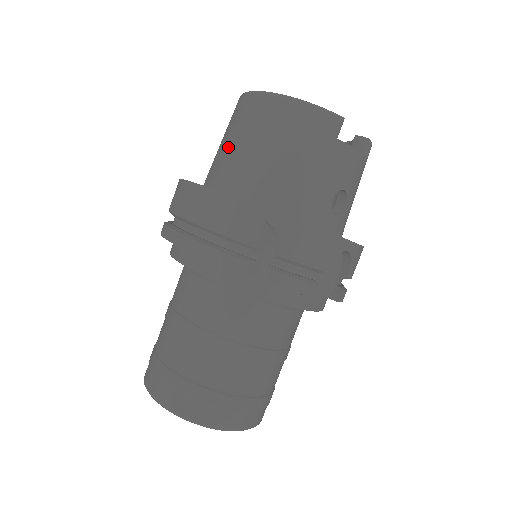
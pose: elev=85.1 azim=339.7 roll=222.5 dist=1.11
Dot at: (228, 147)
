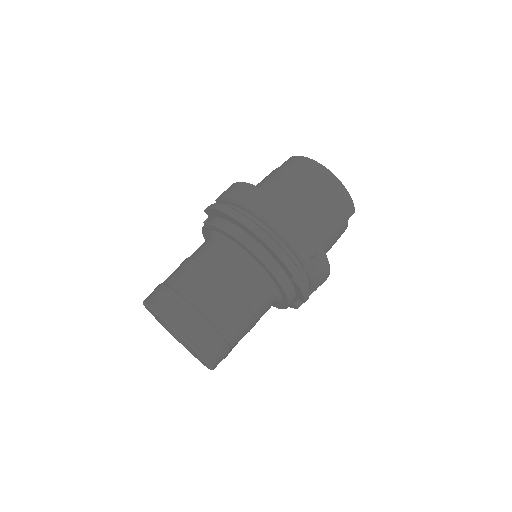
Dot at: (297, 188)
